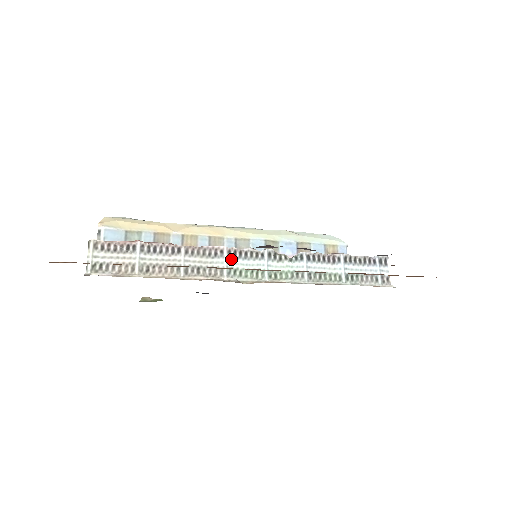
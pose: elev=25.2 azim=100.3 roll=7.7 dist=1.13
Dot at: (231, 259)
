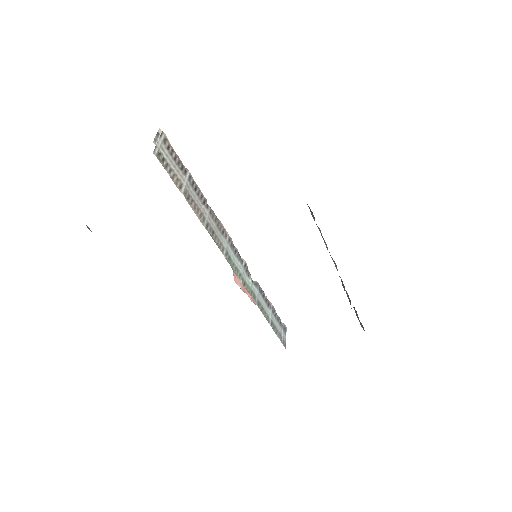
Dot at: (229, 246)
